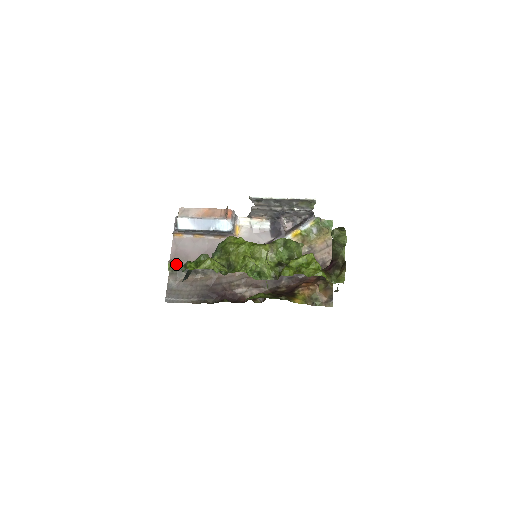
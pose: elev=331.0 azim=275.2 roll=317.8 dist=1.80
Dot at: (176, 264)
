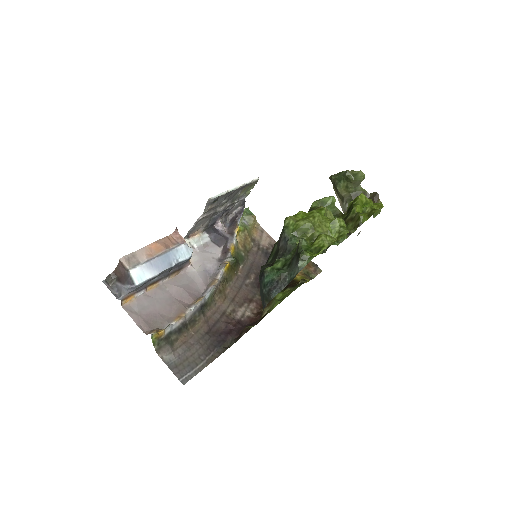
Dot at: (161, 331)
